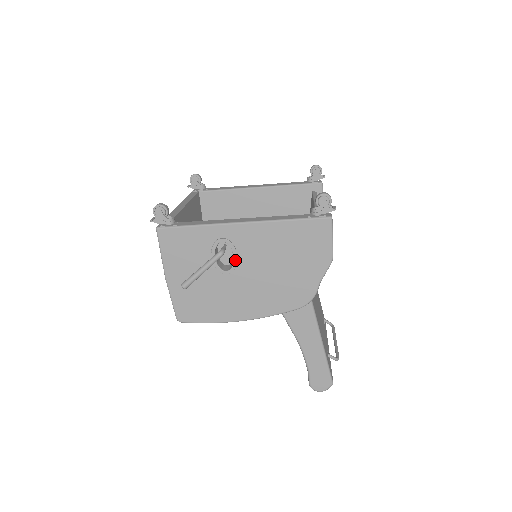
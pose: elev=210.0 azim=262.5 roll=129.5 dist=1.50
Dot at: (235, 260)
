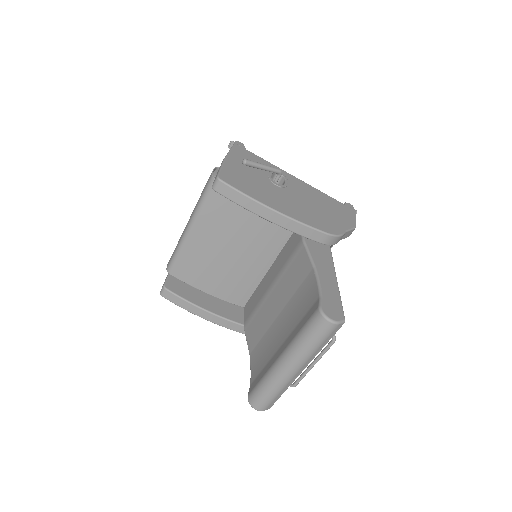
Dot at: (286, 184)
